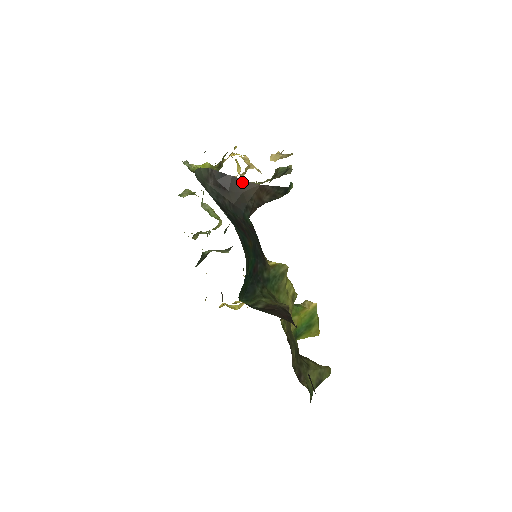
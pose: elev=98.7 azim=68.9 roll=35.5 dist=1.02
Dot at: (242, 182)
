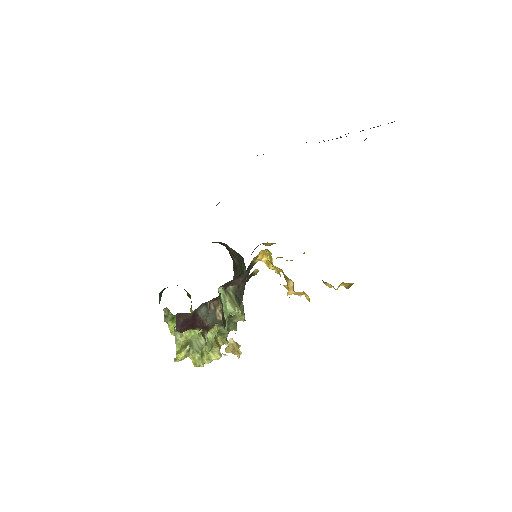
Dot at: (213, 242)
